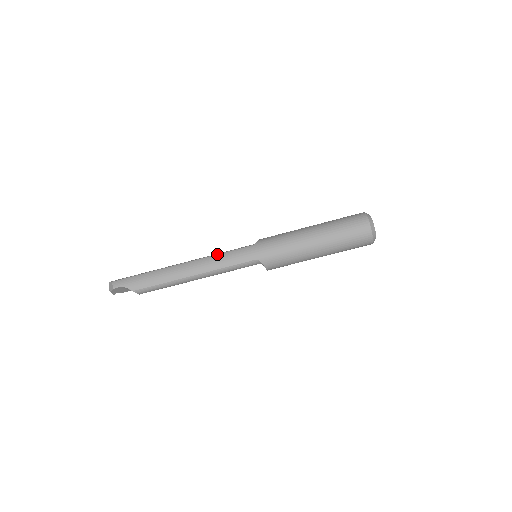
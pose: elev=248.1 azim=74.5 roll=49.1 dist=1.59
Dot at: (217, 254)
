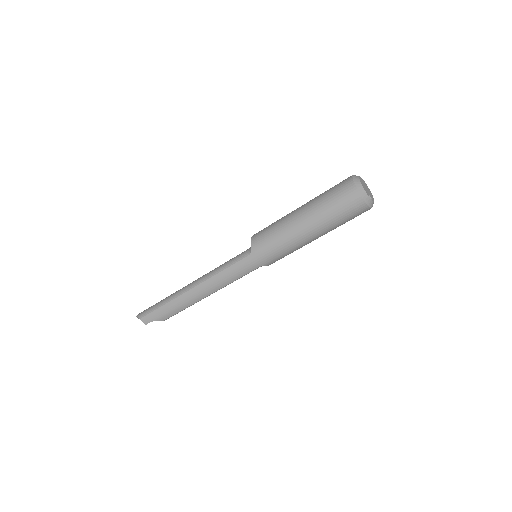
Dot at: (219, 273)
